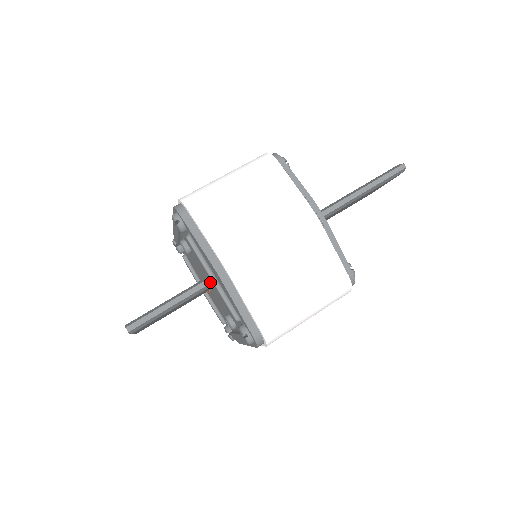
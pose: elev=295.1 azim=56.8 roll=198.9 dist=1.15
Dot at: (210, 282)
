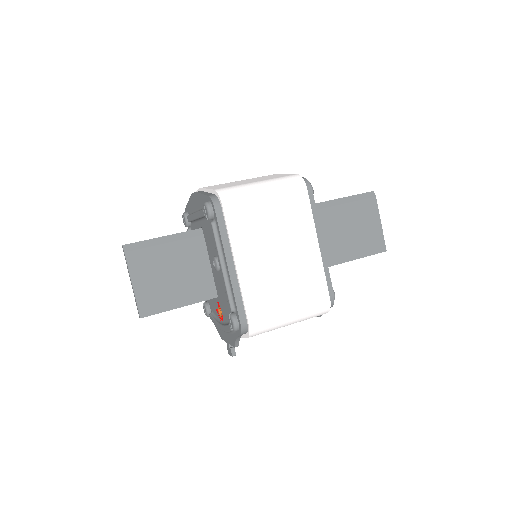
Dot at: (198, 229)
